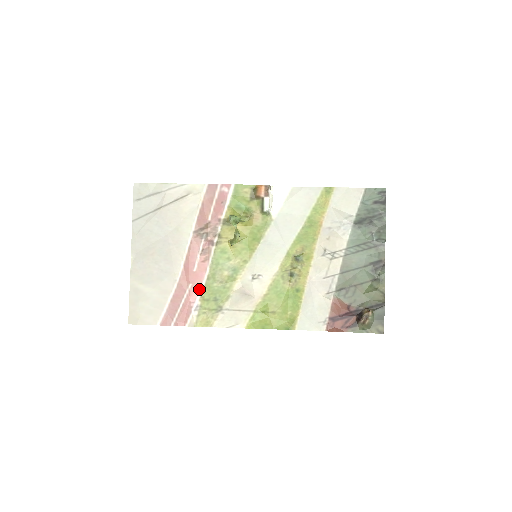
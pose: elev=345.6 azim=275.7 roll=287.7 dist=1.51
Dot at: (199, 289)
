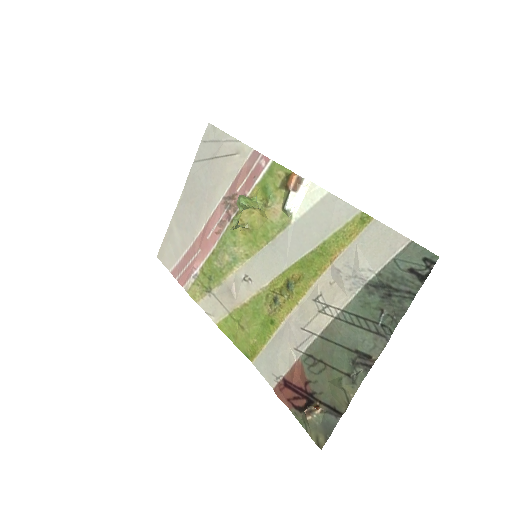
Dot at: (203, 259)
